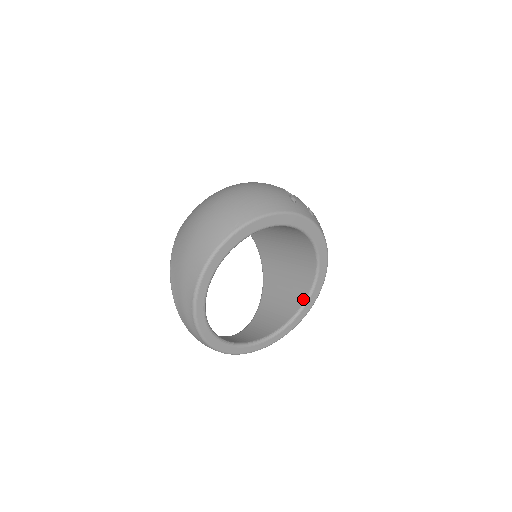
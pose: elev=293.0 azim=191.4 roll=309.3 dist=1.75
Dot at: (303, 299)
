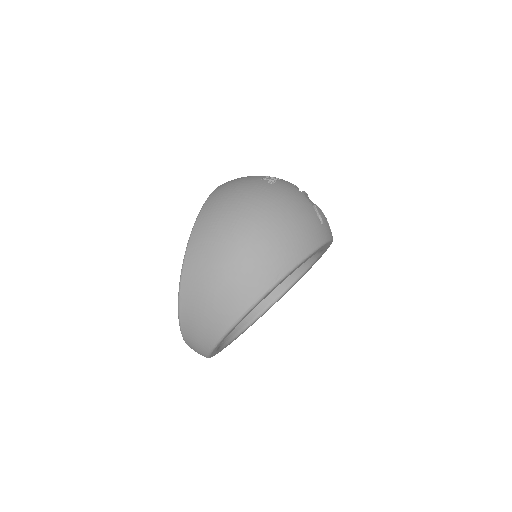
Dot at: (287, 284)
